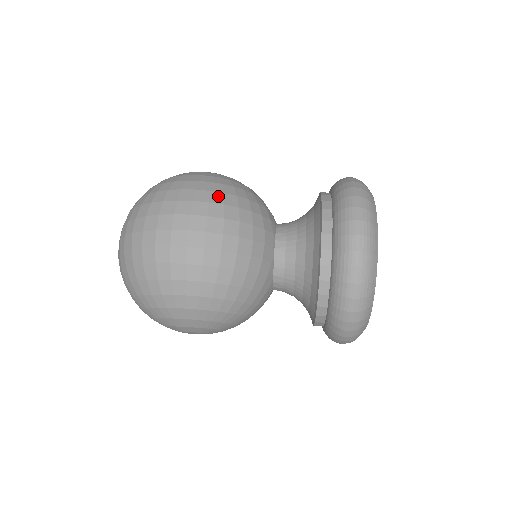
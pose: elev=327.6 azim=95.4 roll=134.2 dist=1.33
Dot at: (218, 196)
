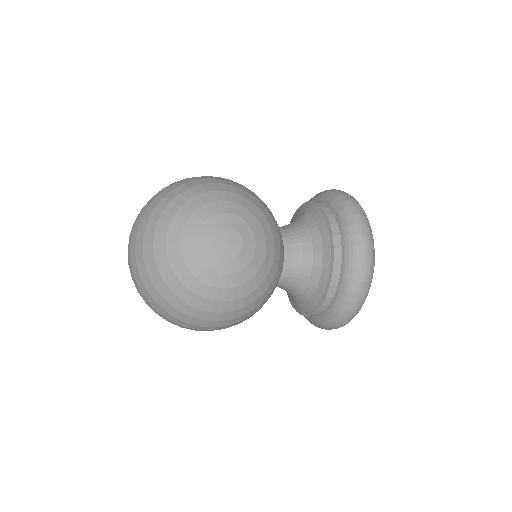
Dot at: occluded
